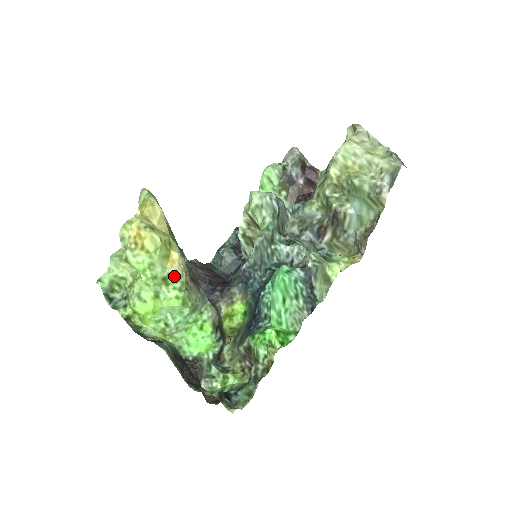
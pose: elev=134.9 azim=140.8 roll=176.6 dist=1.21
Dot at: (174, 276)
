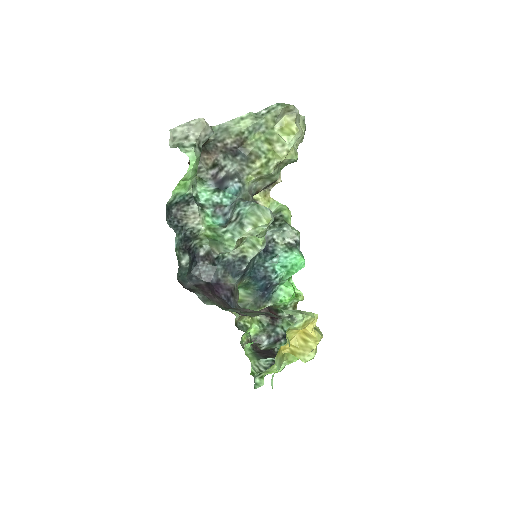
Dot at: occluded
